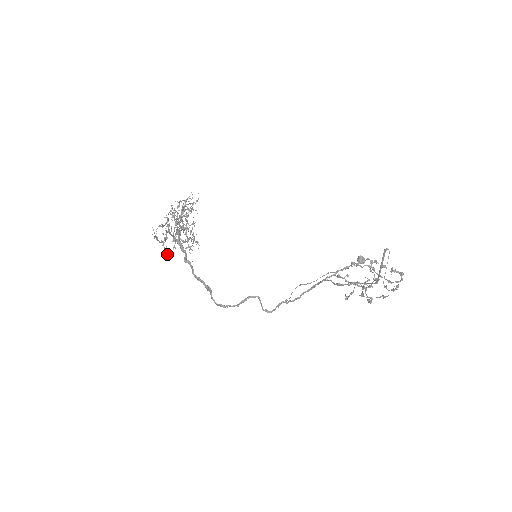
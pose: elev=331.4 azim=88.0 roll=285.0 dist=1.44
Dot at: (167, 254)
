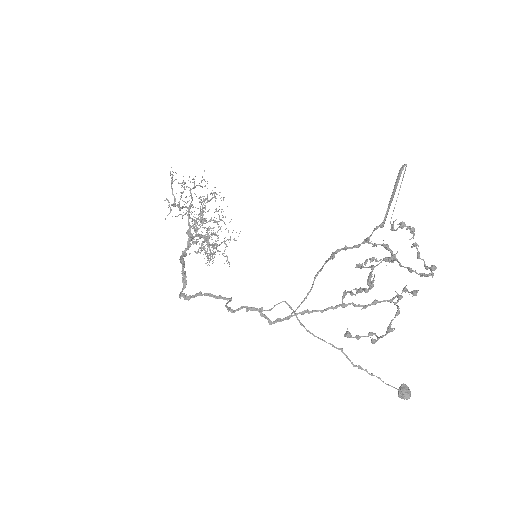
Dot at: occluded
